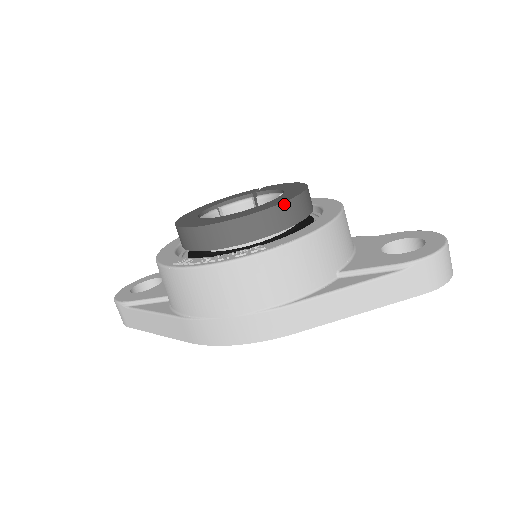
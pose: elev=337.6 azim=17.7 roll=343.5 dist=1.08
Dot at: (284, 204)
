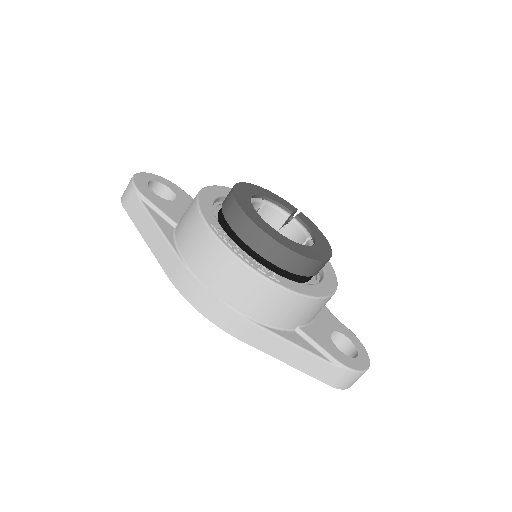
Dot at: (313, 261)
